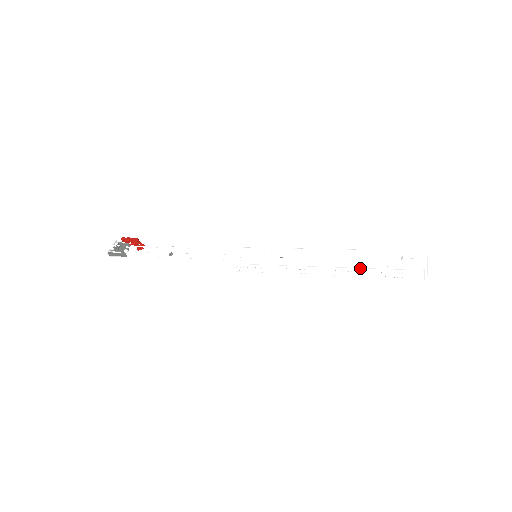
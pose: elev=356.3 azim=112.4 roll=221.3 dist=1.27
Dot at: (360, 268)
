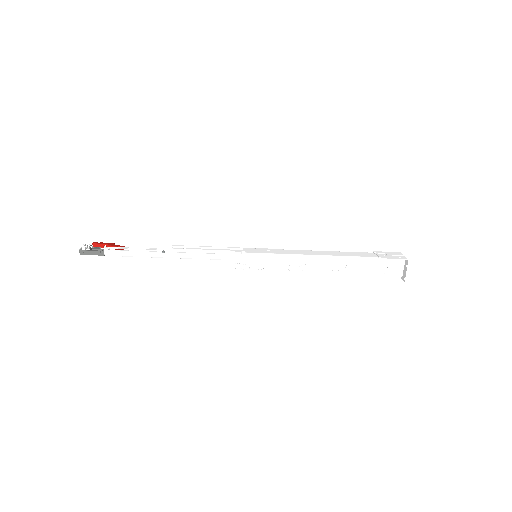
Dot at: (354, 263)
